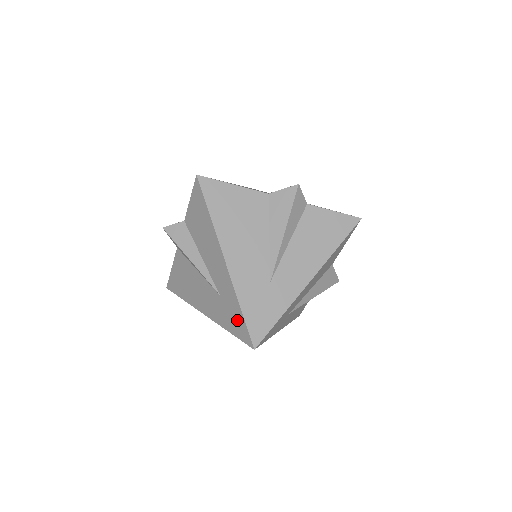
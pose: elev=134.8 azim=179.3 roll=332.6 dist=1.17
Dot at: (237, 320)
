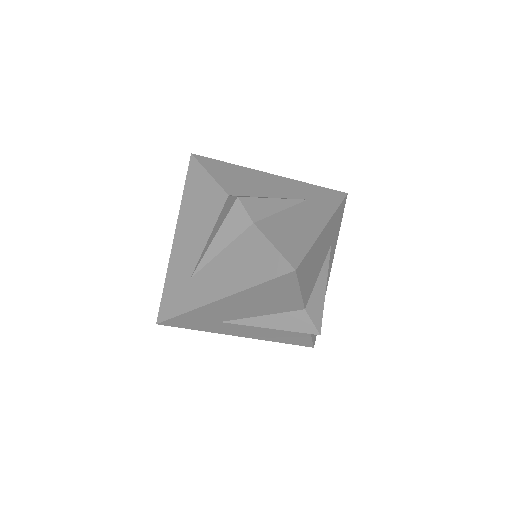
Dot at: (174, 304)
